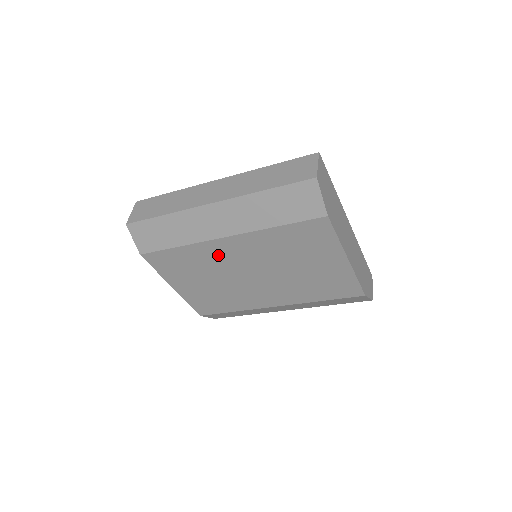
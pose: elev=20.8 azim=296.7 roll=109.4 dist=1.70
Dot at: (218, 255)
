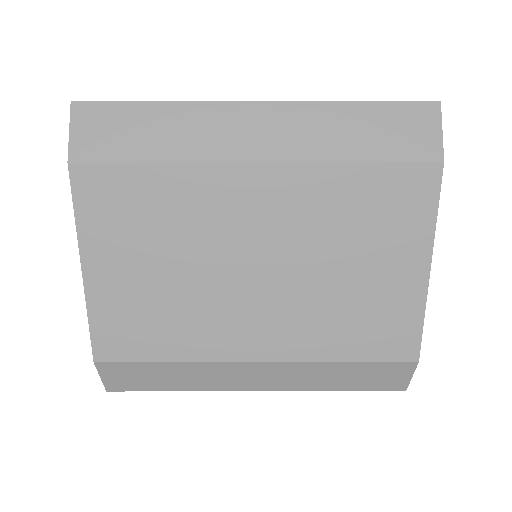
Dot at: (220, 203)
